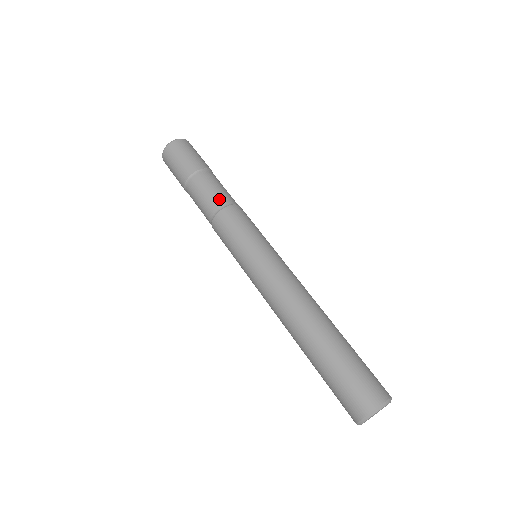
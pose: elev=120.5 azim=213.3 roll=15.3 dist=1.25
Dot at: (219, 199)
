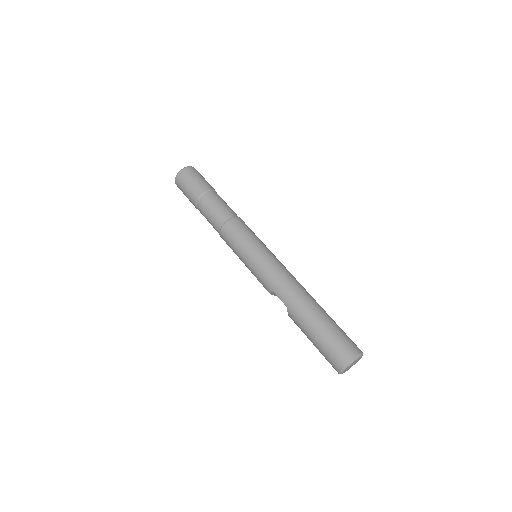
Dot at: (233, 211)
